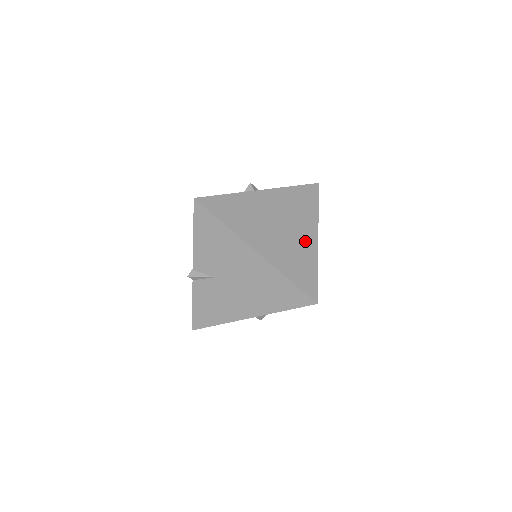
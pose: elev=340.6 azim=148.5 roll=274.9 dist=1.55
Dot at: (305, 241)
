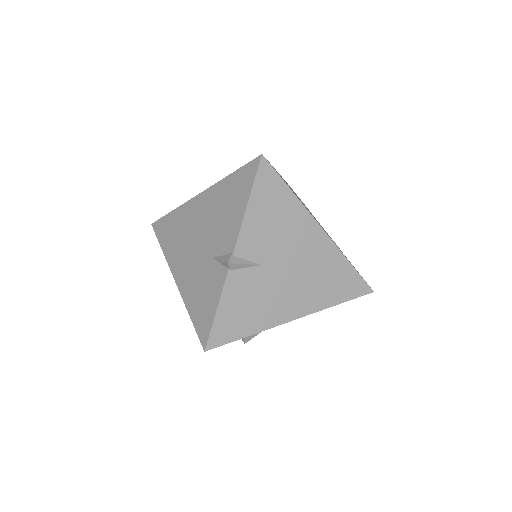
Dot at: occluded
